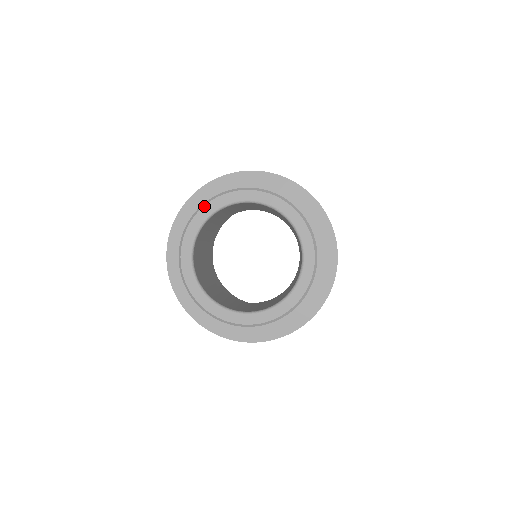
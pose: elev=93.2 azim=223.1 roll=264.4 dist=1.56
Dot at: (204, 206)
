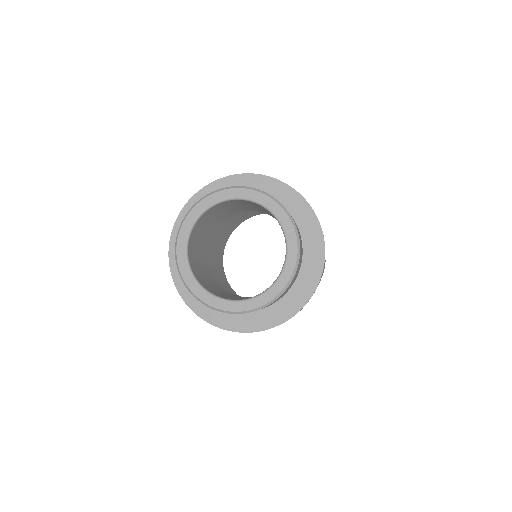
Dot at: (250, 189)
